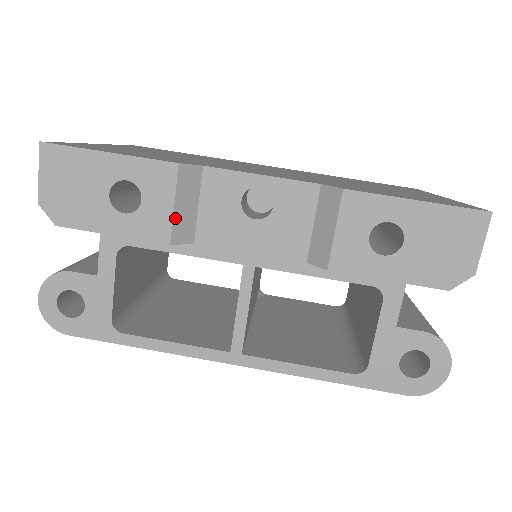
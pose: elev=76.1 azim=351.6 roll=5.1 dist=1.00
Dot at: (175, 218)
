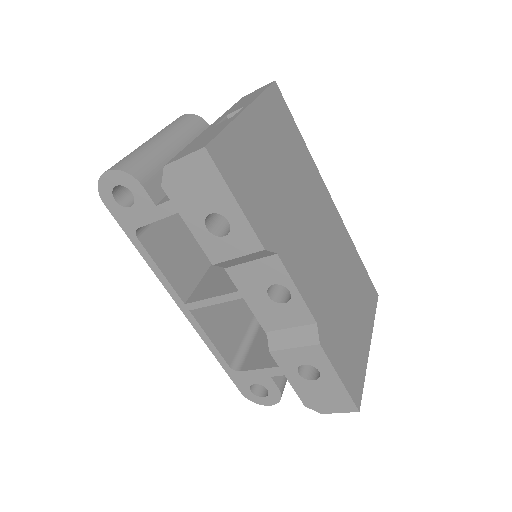
Dot at: (231, 260)
